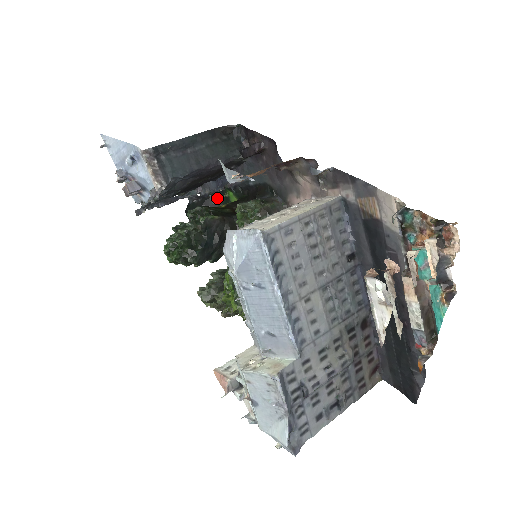
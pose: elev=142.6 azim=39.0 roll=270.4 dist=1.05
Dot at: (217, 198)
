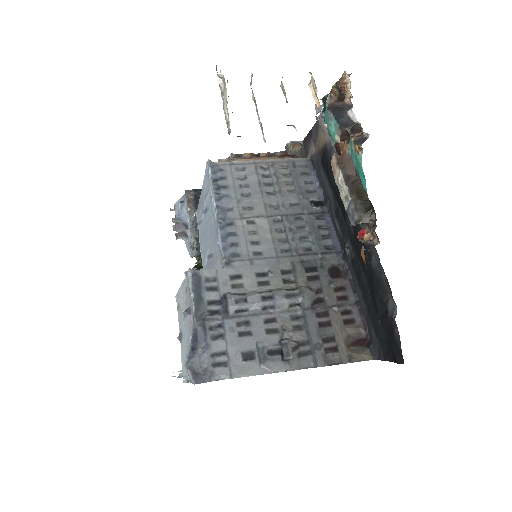
Dot at: occluded
